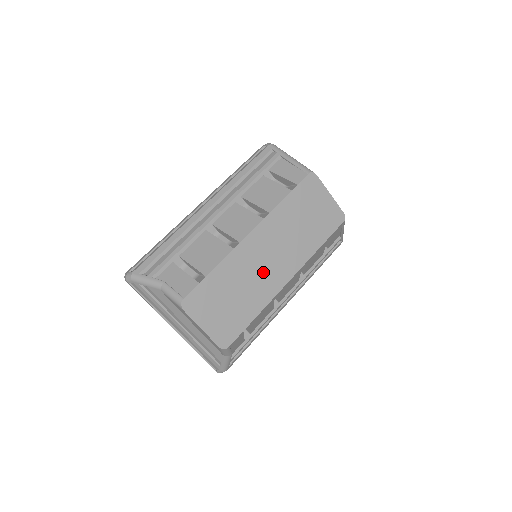
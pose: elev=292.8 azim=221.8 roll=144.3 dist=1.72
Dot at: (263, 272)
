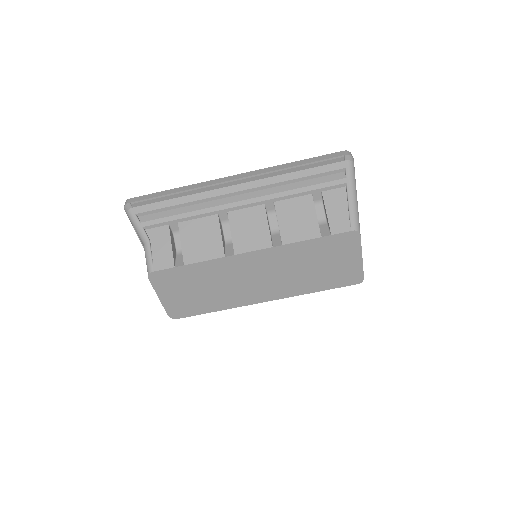
Dot at: (243, 285)
